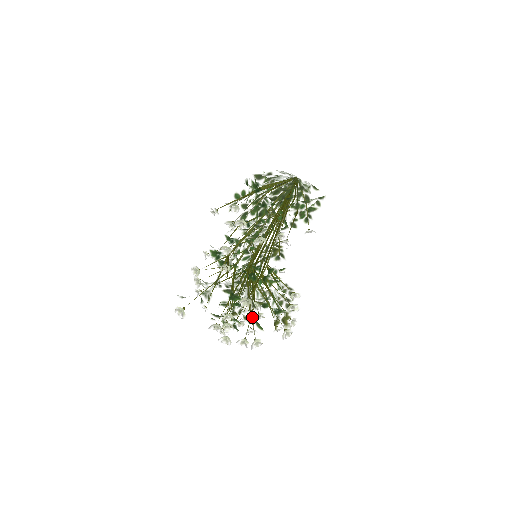
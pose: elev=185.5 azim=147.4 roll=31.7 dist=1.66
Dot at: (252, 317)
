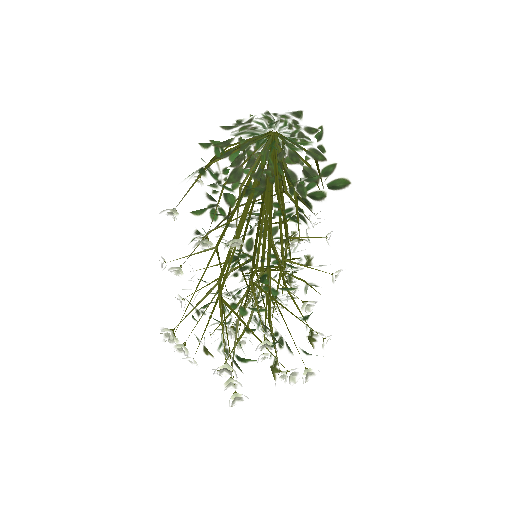
Dot at: (208, 351)
